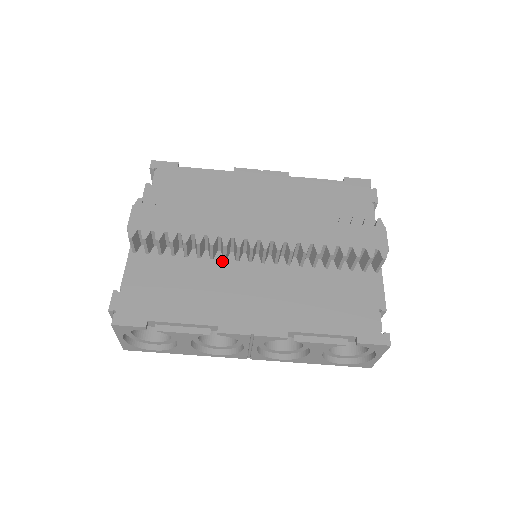
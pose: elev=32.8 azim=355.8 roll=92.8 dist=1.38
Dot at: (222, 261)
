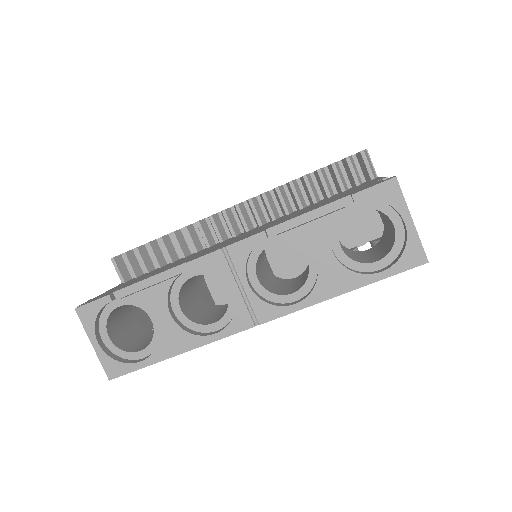
Dot at: occluded
